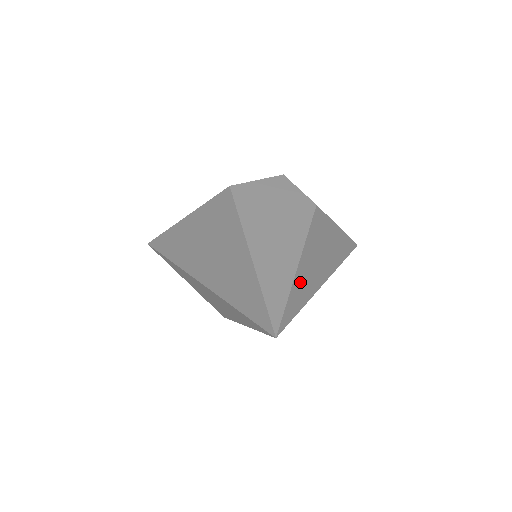
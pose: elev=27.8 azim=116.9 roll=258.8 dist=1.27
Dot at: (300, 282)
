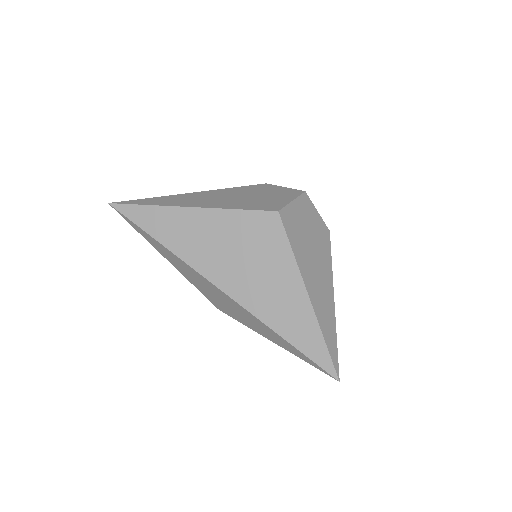
Dot at: occluded
